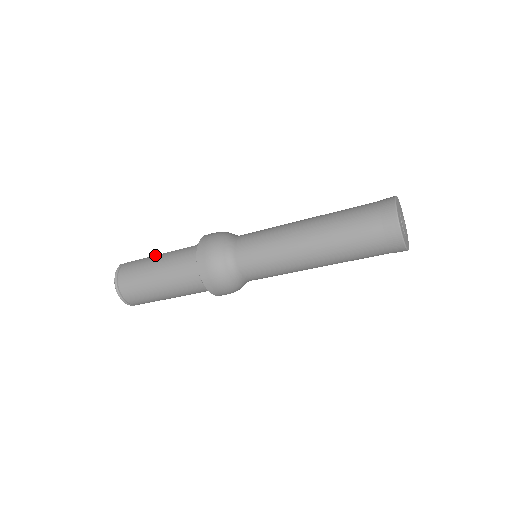
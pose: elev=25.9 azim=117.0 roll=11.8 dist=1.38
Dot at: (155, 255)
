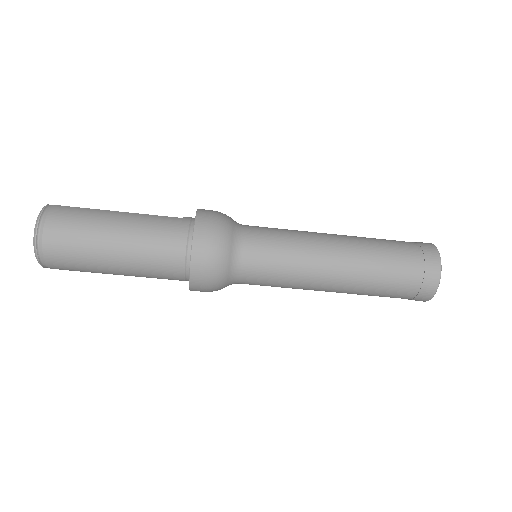
Dot at: occluded
